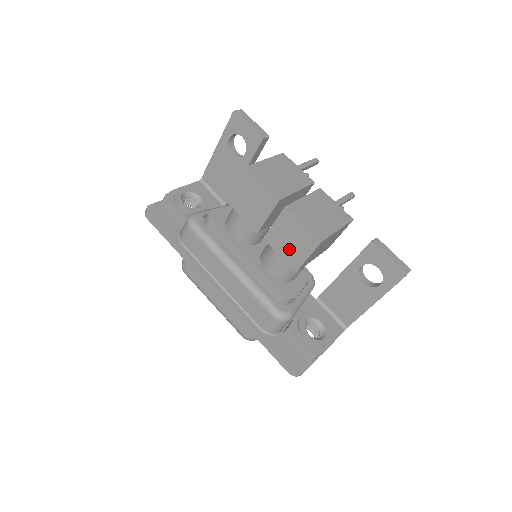
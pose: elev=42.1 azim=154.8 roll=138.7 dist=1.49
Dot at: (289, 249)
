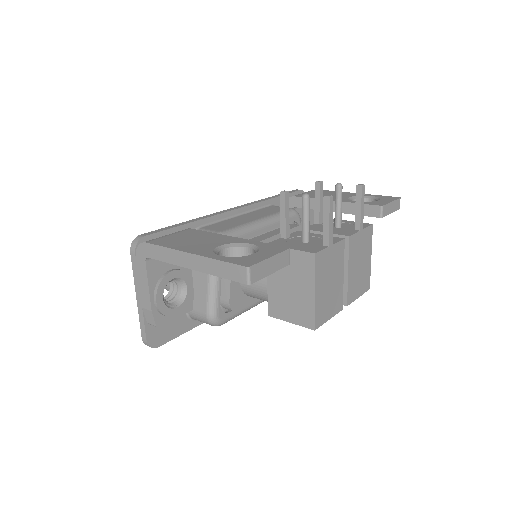
Dot at: occluded
